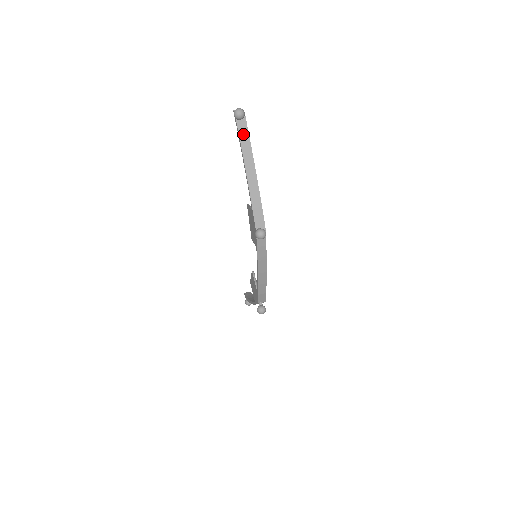
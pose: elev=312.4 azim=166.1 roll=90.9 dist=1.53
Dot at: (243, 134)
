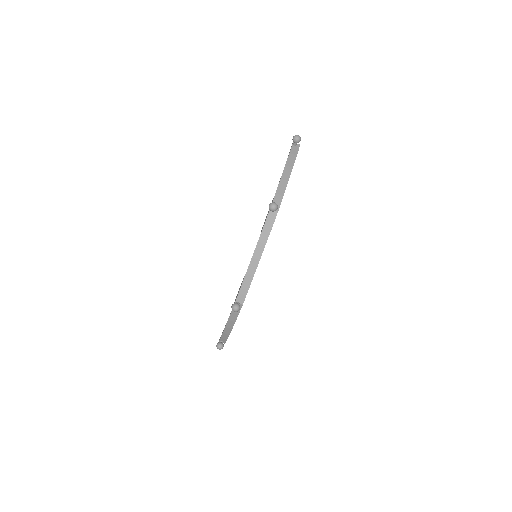
Dot at: (293, 153)
